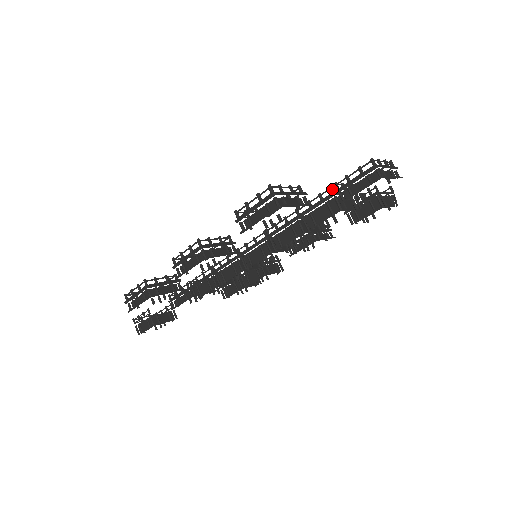
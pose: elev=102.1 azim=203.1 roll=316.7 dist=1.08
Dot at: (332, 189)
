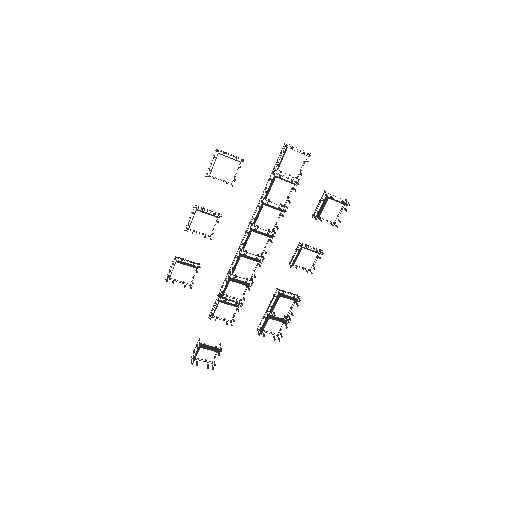
Dot at: (273, 172)
